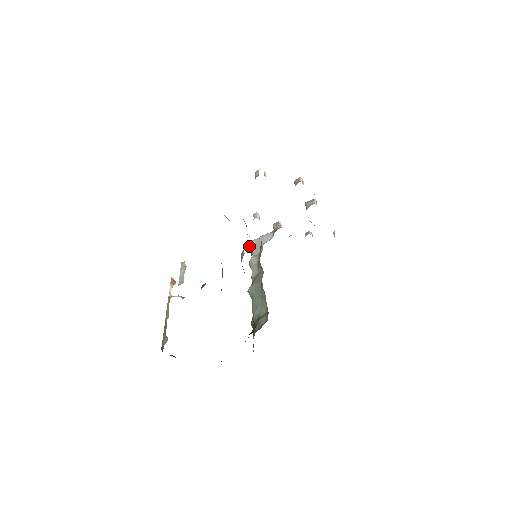
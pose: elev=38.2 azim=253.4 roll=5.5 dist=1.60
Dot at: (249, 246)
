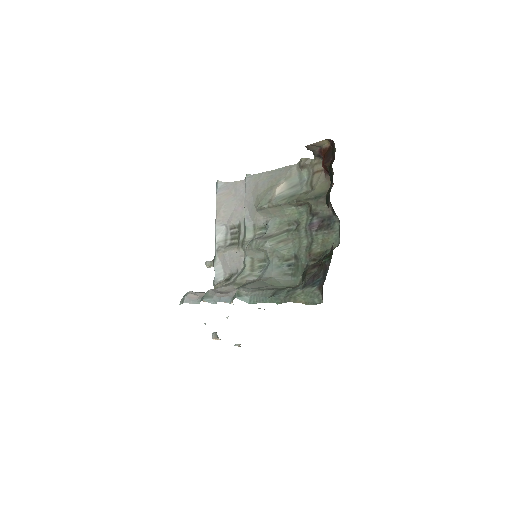
Dot at: (185, 296)
